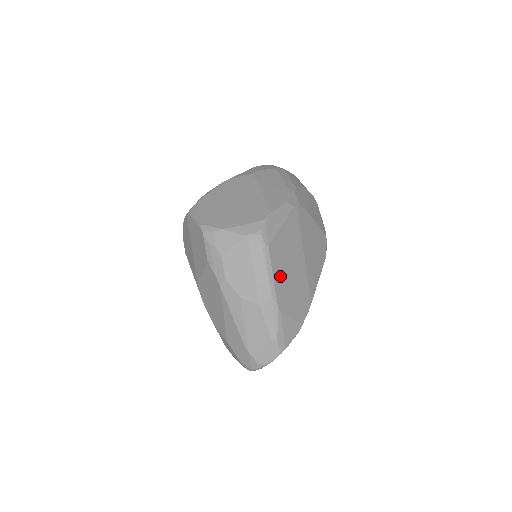
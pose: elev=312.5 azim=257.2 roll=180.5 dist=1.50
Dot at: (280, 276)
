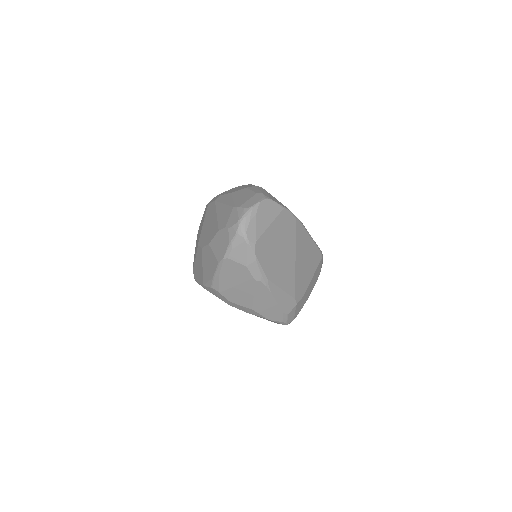
Dot at: occluded
